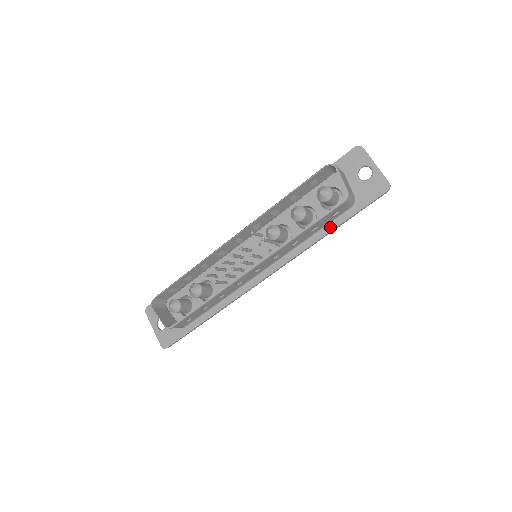
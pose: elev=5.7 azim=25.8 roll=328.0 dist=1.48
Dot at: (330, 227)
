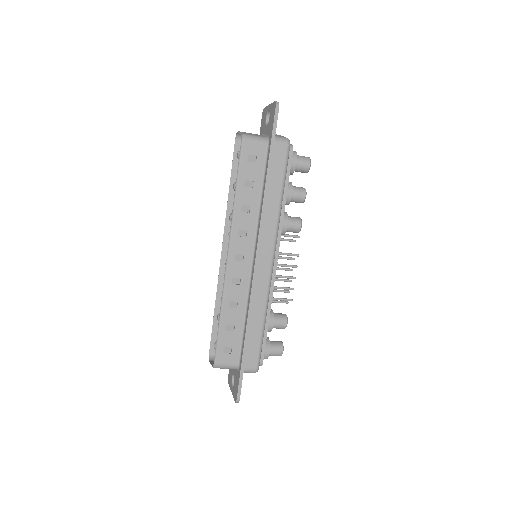
Dot at: (265, 174)
